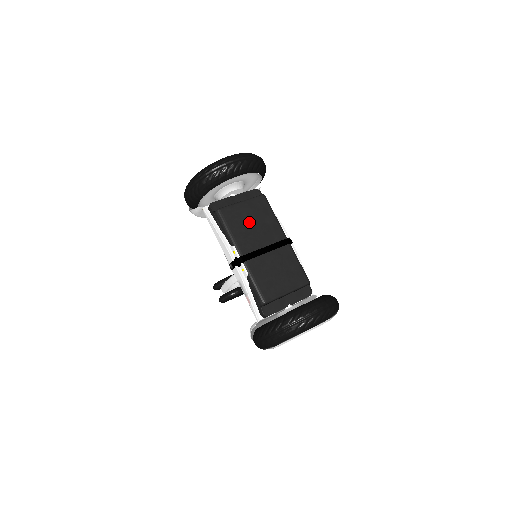
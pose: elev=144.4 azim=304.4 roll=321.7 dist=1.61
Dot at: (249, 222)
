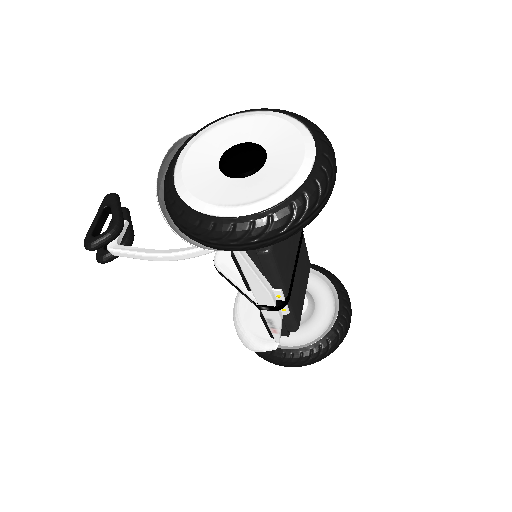
Dot at: (287, 239)
